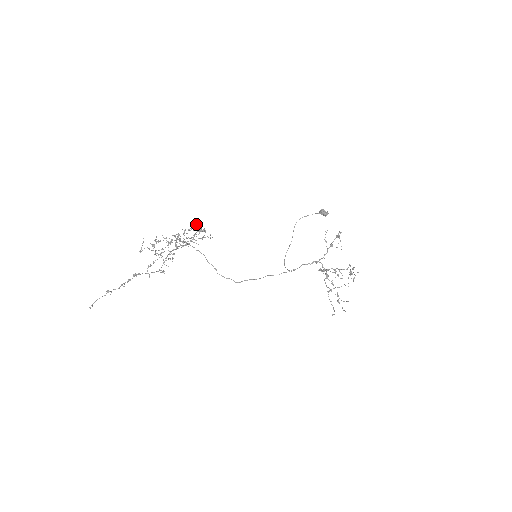
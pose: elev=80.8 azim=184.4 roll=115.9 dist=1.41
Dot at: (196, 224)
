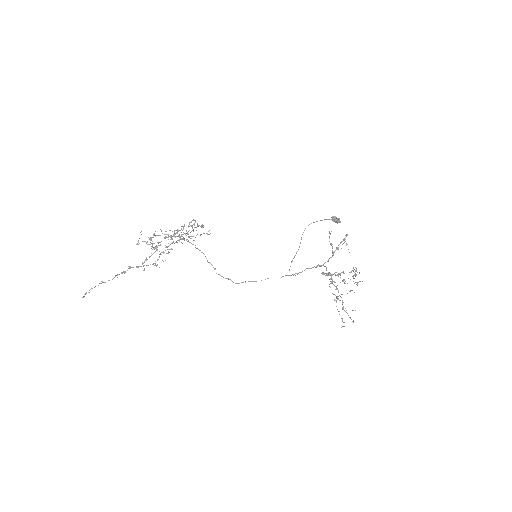
Dot at: occluded
